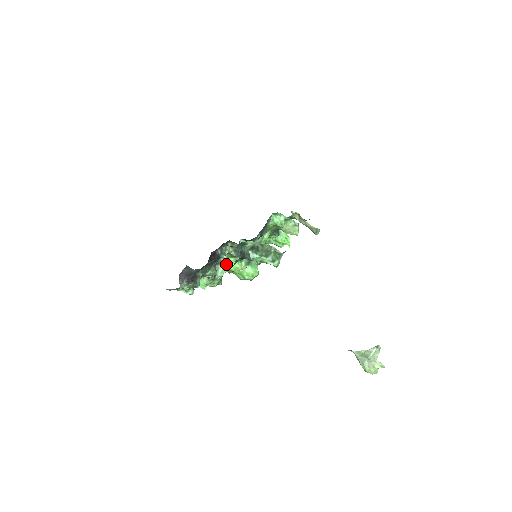
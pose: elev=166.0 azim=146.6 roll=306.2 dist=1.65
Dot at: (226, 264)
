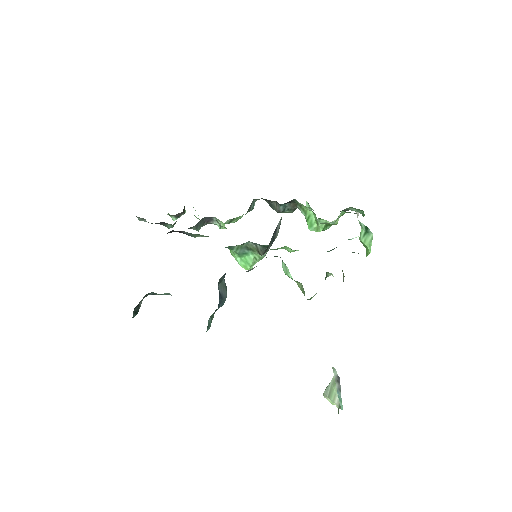
Dot at: occluded
